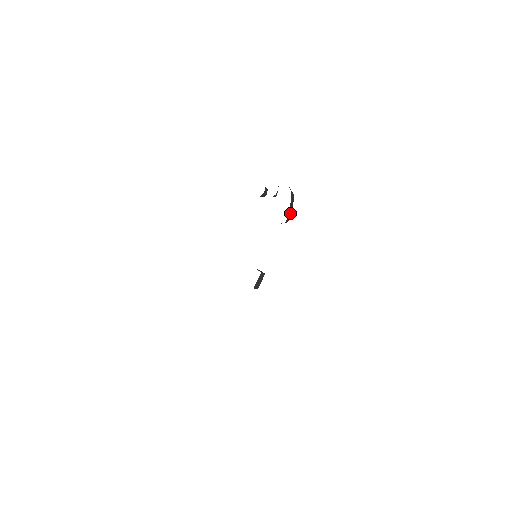
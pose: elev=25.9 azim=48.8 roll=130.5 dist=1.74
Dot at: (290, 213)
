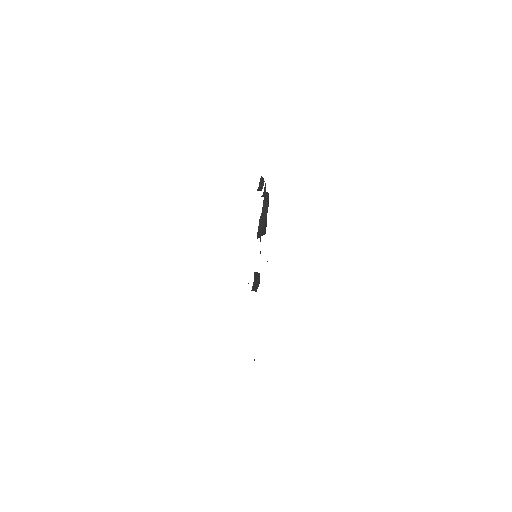
Dot at: (259, 230)
